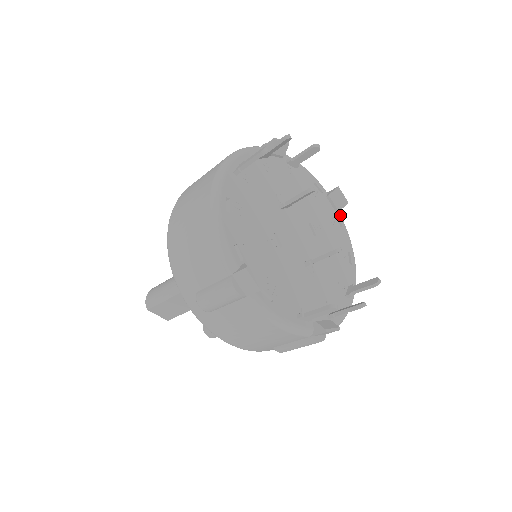
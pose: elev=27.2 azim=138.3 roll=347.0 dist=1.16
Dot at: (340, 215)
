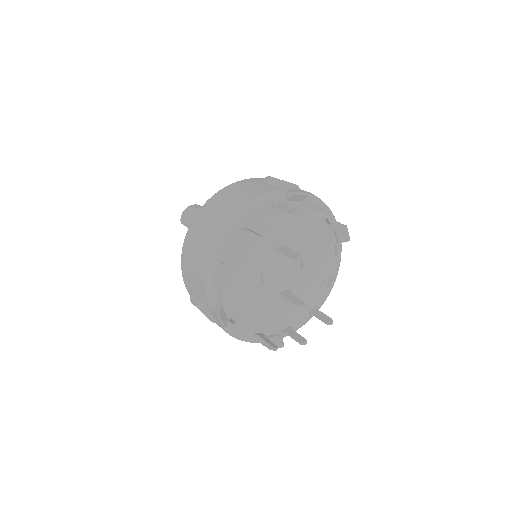
Dot at: (340, 244)
